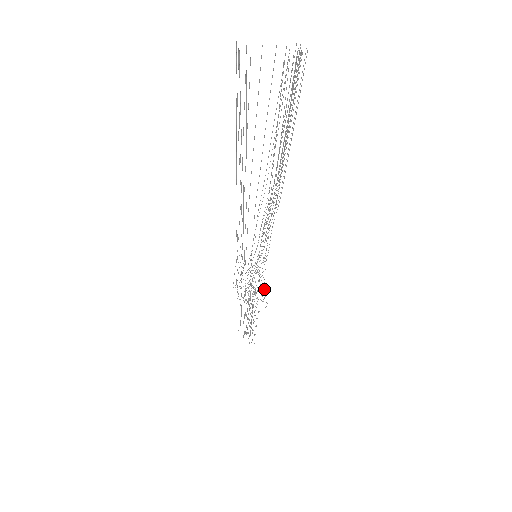
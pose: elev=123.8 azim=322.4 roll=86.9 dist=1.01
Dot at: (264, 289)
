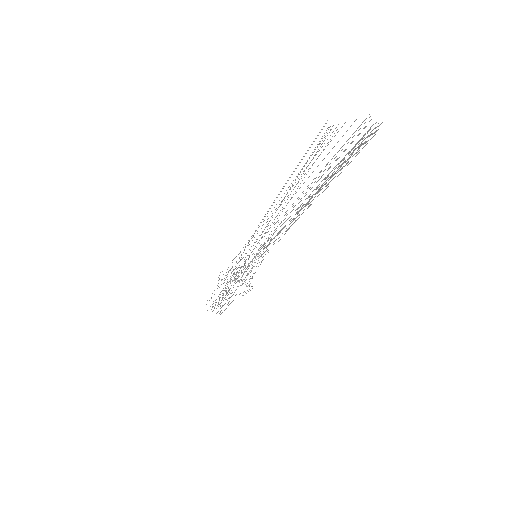
Dot at: (250, 276)
